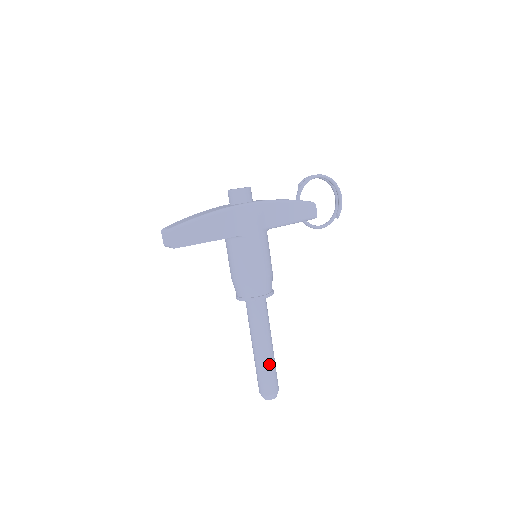
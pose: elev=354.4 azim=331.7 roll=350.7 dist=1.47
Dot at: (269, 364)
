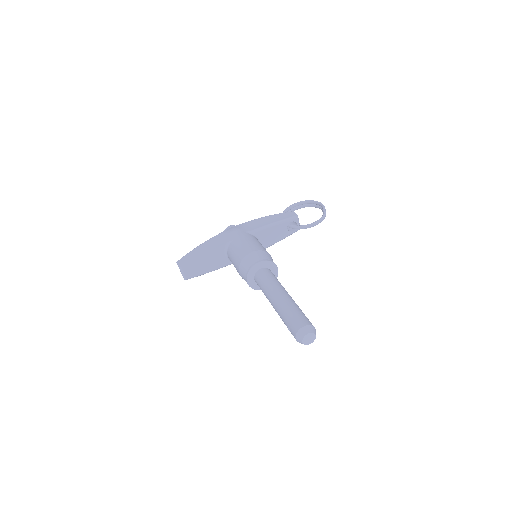
Dot at: (287, 306)
